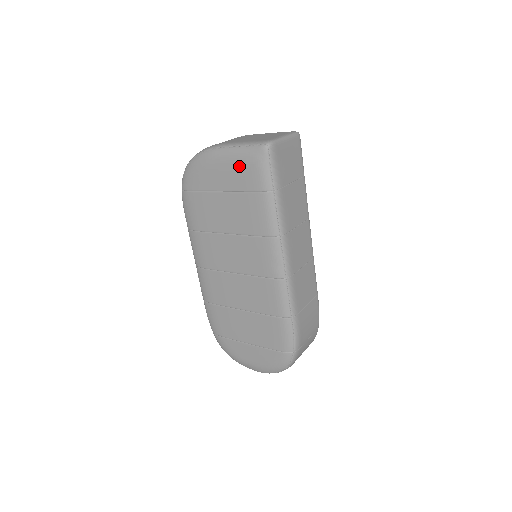
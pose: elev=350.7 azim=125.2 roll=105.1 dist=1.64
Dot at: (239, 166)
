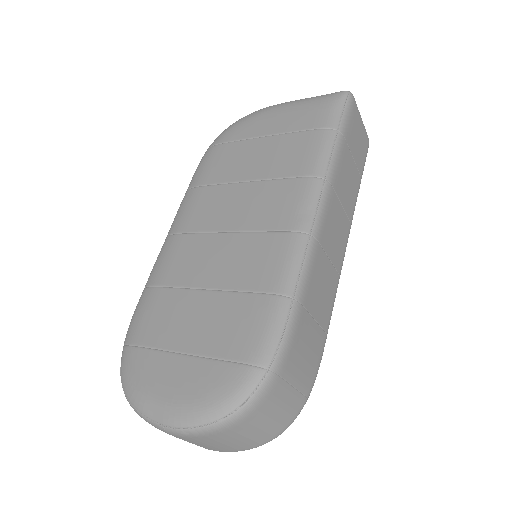
Dot at: (303, 108)
